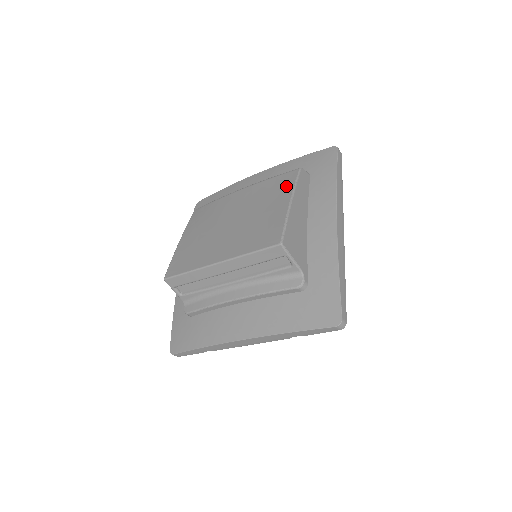
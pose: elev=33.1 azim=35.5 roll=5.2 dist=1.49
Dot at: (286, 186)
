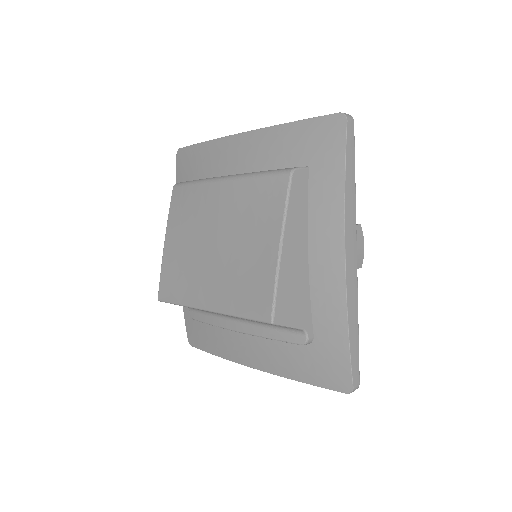
Dot at: (274, 208)
